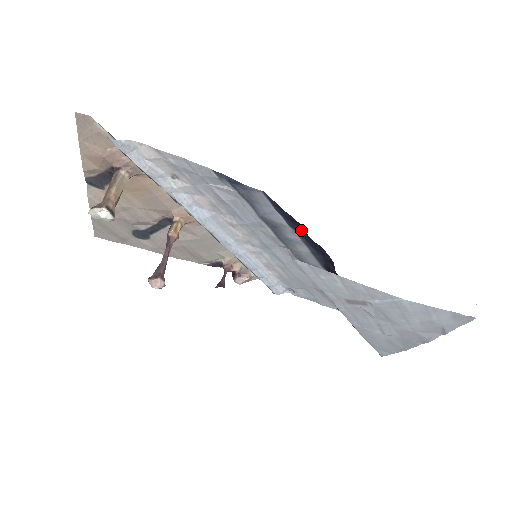
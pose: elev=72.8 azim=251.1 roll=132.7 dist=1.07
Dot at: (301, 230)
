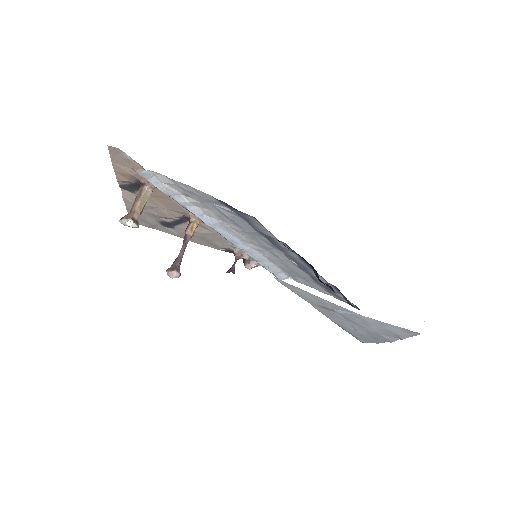
Dot at: occluded
